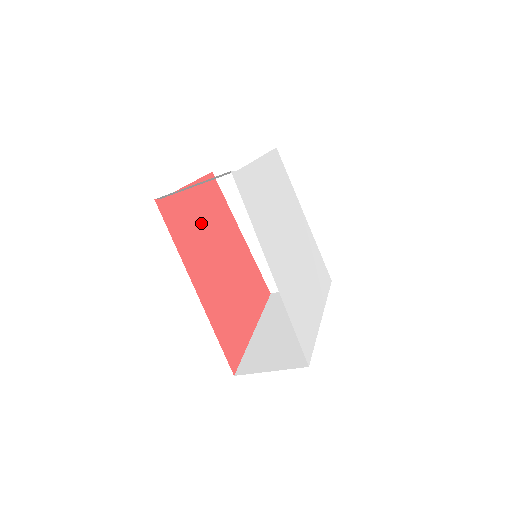
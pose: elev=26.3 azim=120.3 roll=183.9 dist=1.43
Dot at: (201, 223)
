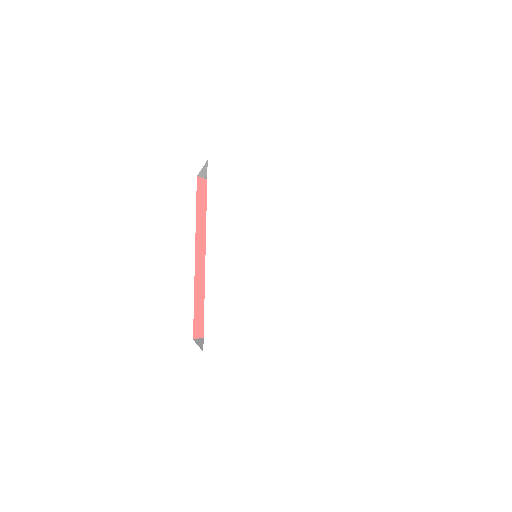
Dot at: occluded
